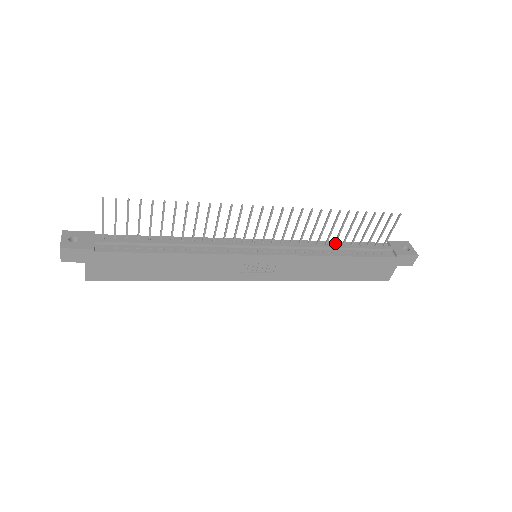
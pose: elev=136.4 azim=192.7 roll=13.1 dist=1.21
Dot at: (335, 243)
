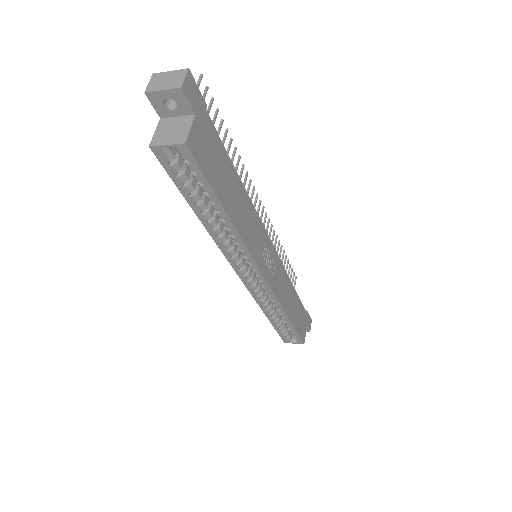
Dot at: occluded
